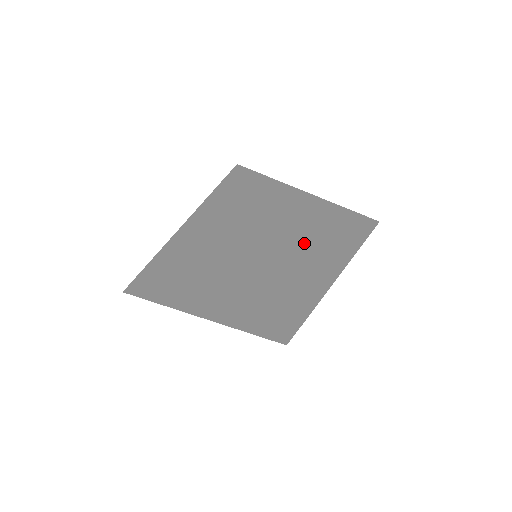
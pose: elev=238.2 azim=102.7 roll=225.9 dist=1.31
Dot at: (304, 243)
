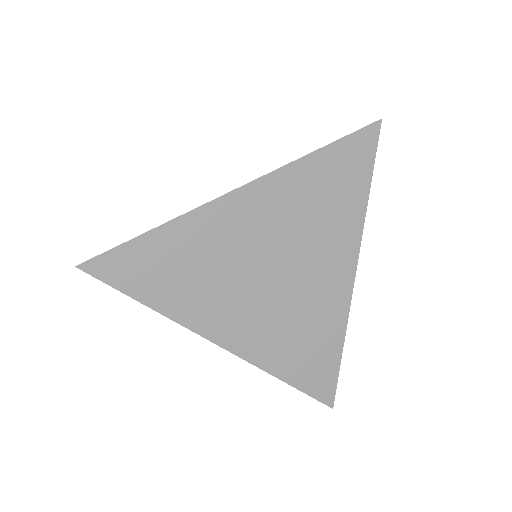
Dot at: (301, 159)
